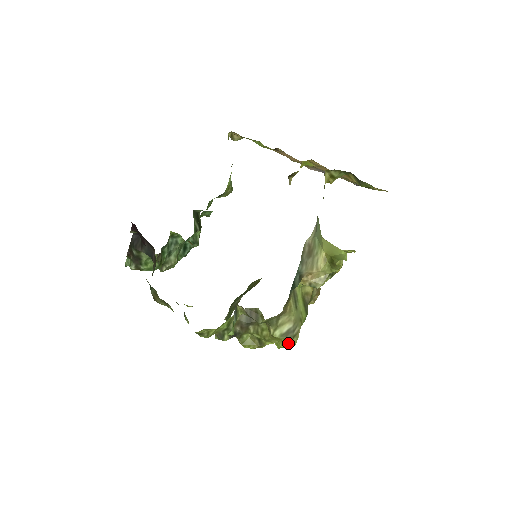
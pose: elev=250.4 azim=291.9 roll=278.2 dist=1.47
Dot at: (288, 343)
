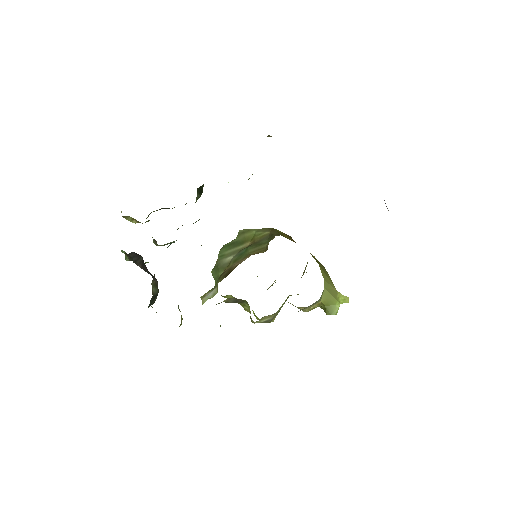
Dot at: occluded
